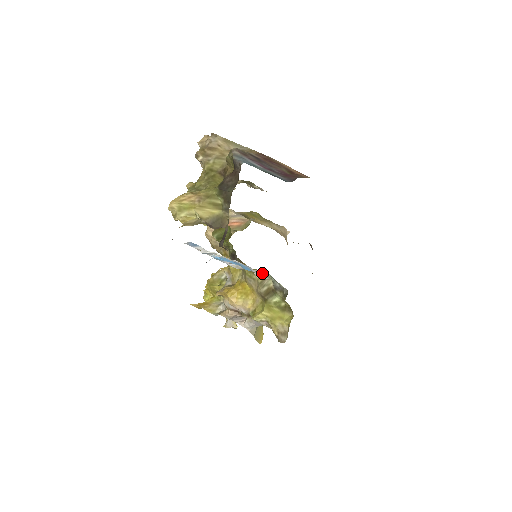
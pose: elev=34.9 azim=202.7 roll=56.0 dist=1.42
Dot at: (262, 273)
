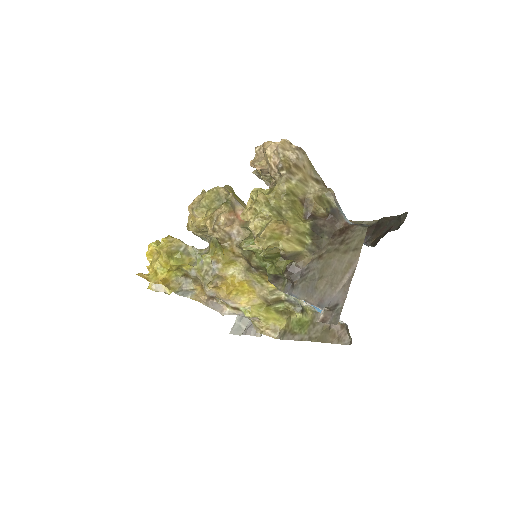
Dot at: occluded
